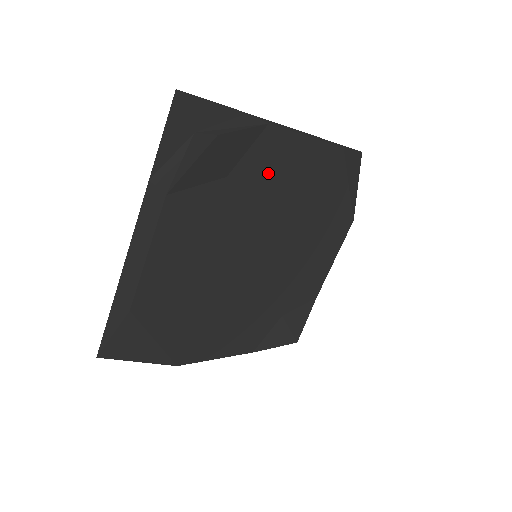
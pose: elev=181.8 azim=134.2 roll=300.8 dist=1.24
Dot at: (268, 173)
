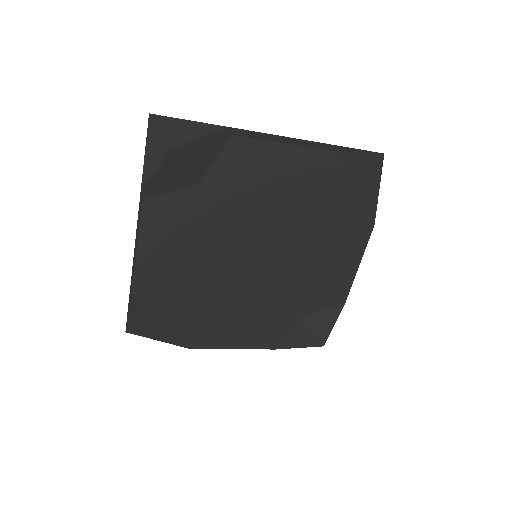
Dot at: (245, 179)
